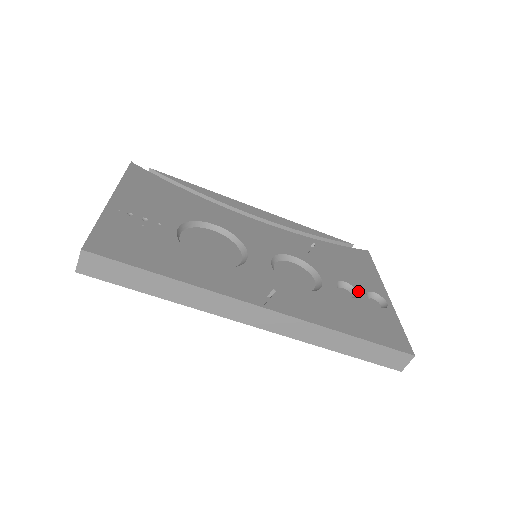
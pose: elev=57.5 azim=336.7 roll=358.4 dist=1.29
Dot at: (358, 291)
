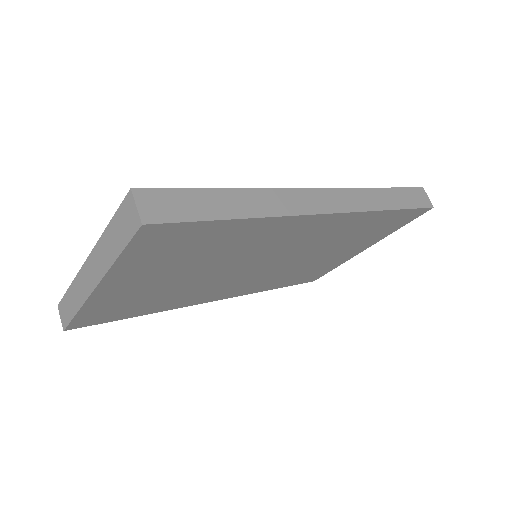
Dot at: occluded
